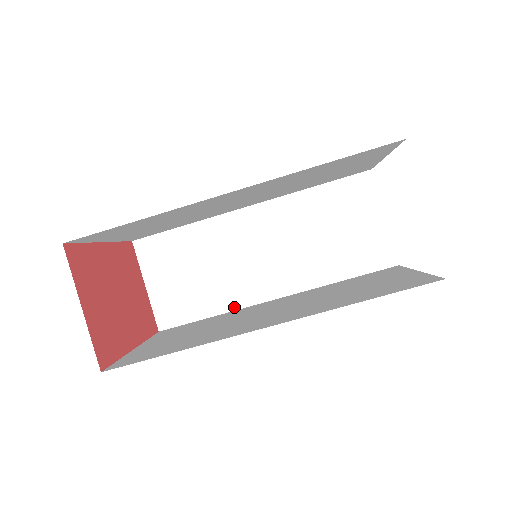
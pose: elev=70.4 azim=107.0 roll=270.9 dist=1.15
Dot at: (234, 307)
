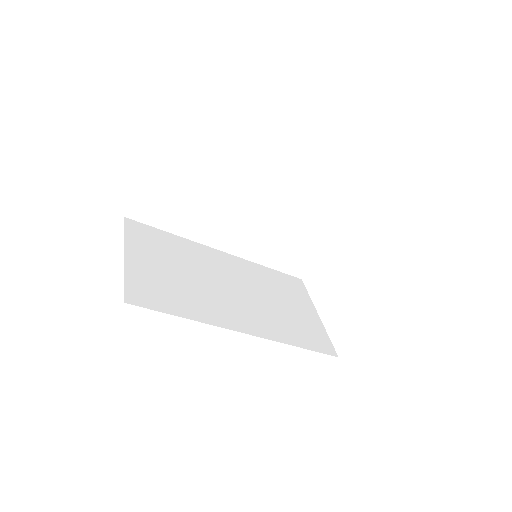
Dot at: (193, 238)
